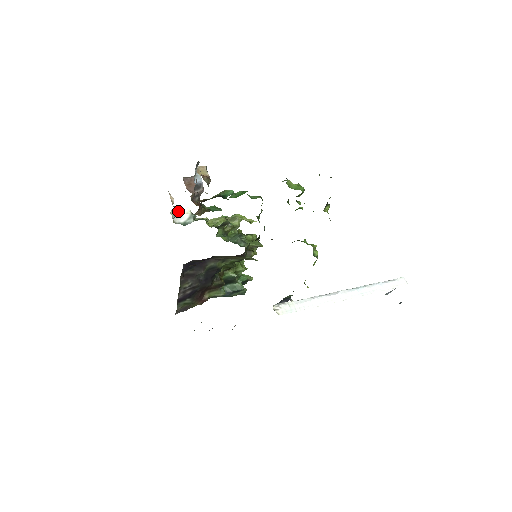
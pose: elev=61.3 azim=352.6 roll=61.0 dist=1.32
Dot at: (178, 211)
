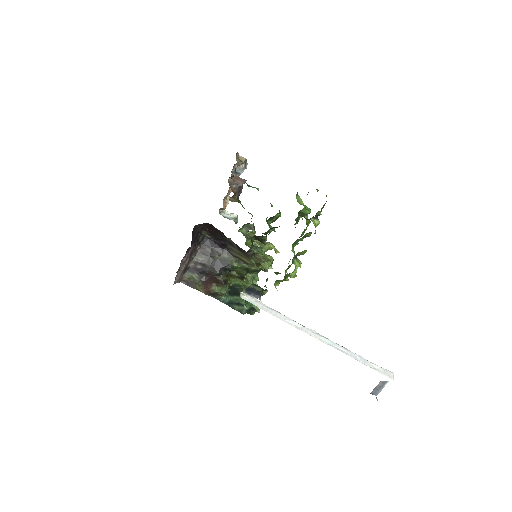
Dot at: (229, 213)
